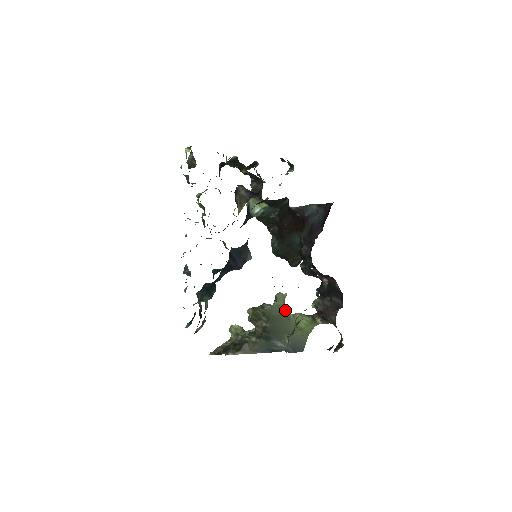
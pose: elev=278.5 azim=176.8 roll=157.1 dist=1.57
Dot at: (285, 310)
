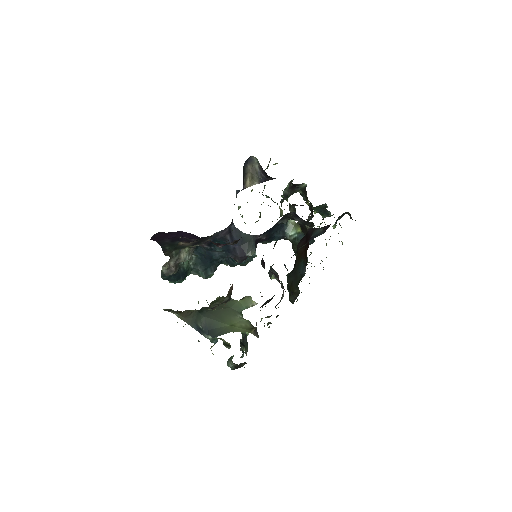
Dot at: (240, 310)
